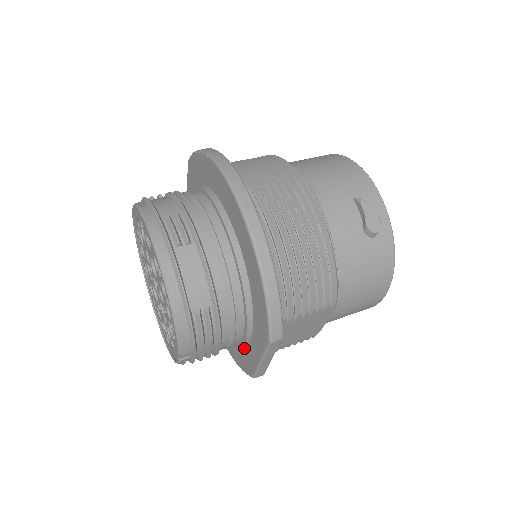
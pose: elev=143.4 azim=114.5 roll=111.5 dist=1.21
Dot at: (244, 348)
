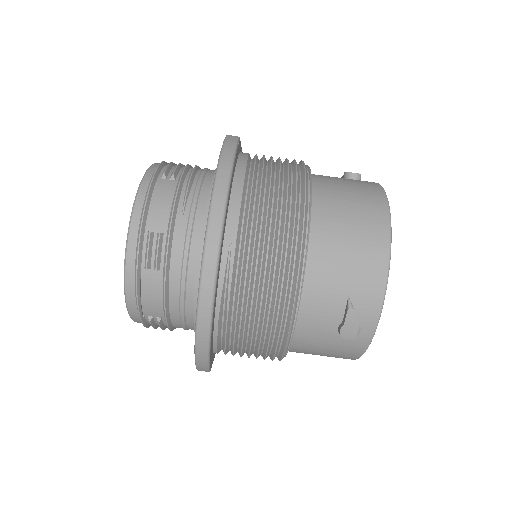
Dot at: occluded
